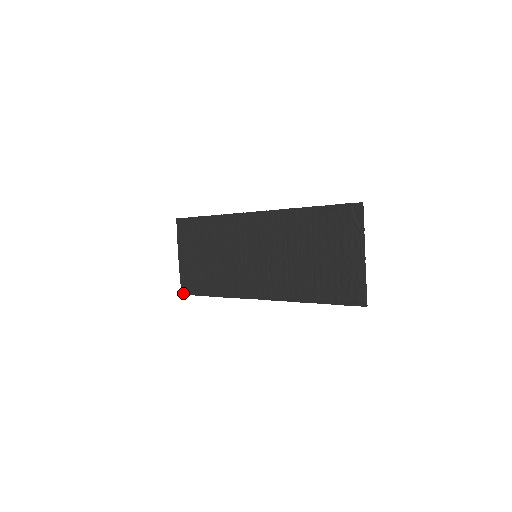
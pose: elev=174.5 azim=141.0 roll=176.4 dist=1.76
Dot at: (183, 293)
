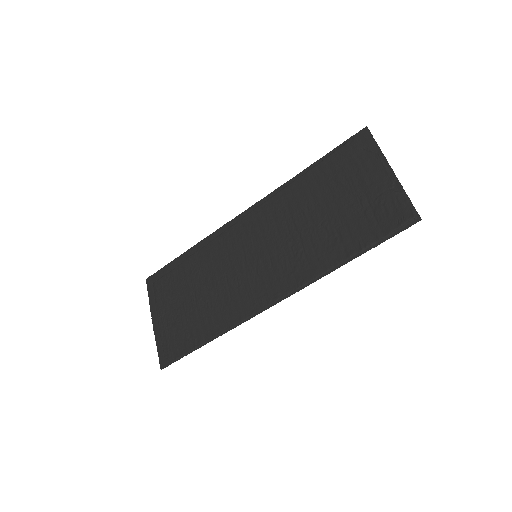
Dot at: (163, 366)
